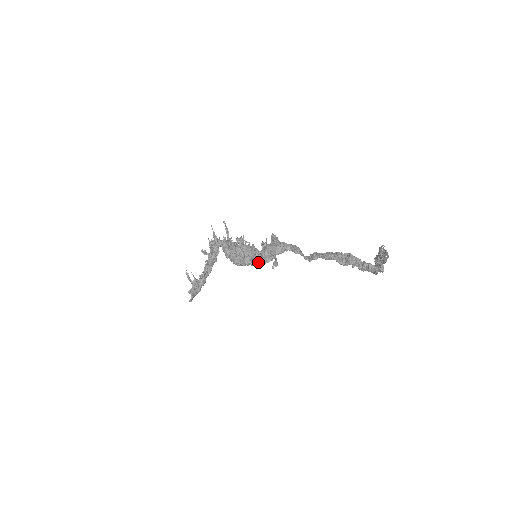
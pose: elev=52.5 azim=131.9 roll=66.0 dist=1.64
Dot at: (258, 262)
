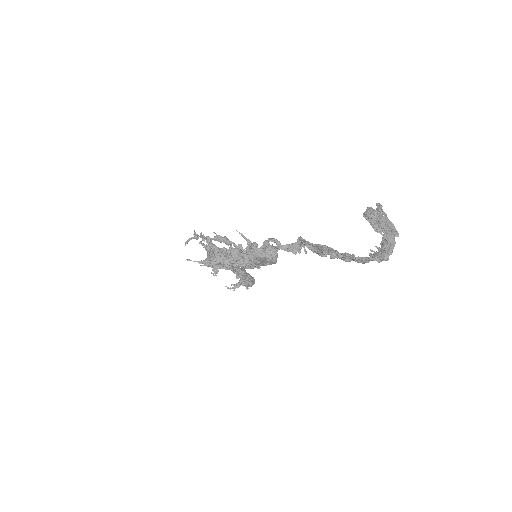
Dot at: occluded
